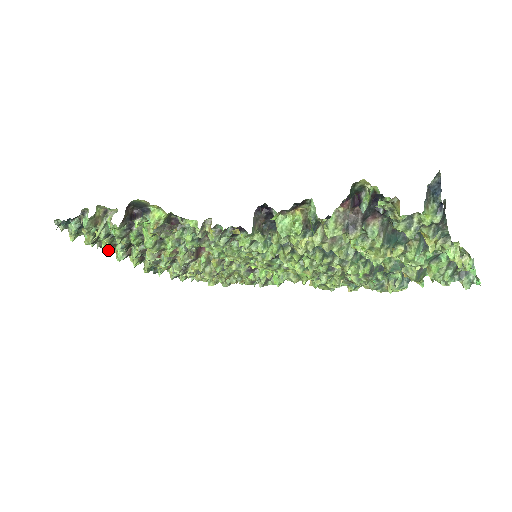
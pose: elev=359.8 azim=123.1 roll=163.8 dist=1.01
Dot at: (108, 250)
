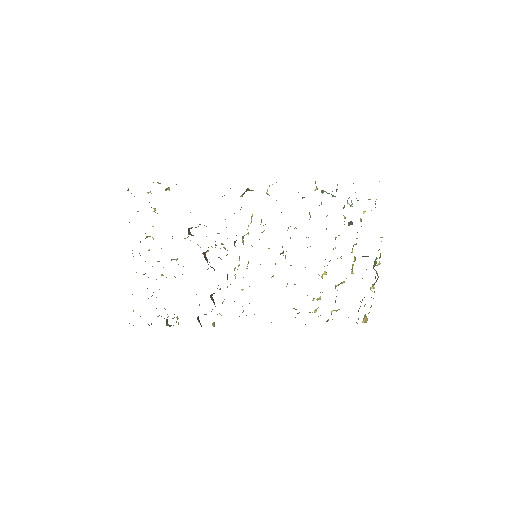
Dot at: occluded
